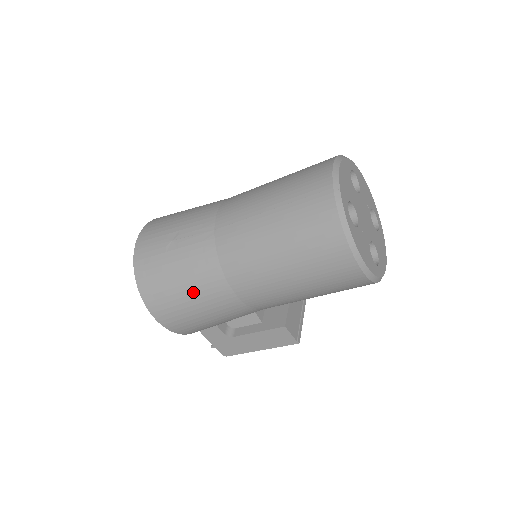
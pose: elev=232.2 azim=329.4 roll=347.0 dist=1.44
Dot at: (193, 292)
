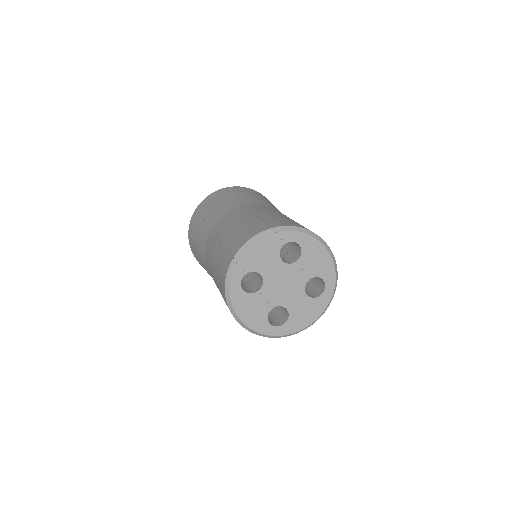
Dot at: occluded
